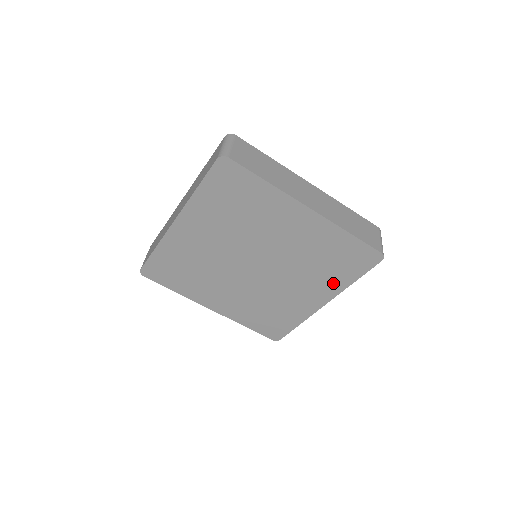
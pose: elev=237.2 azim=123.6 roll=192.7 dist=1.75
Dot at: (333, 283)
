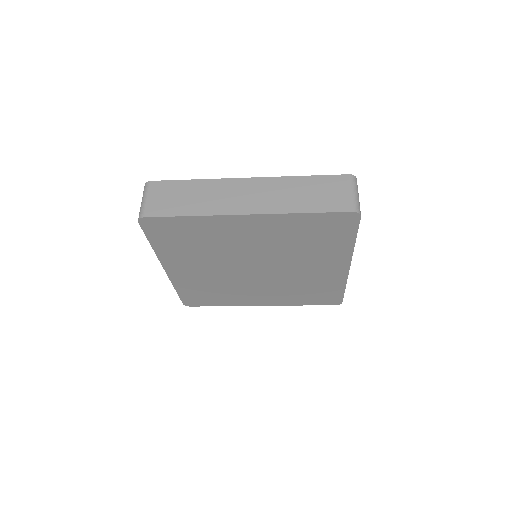
Dot at: (336, 251)
